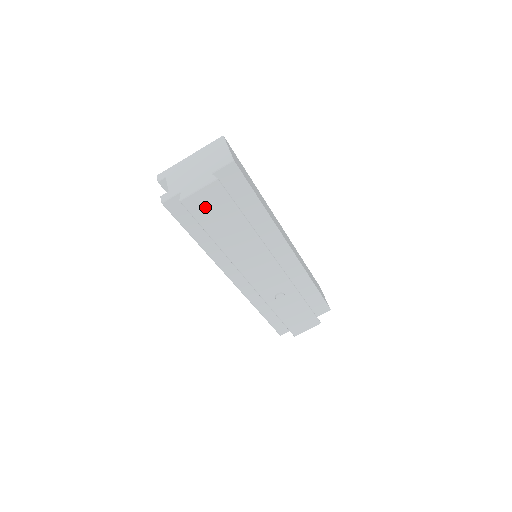
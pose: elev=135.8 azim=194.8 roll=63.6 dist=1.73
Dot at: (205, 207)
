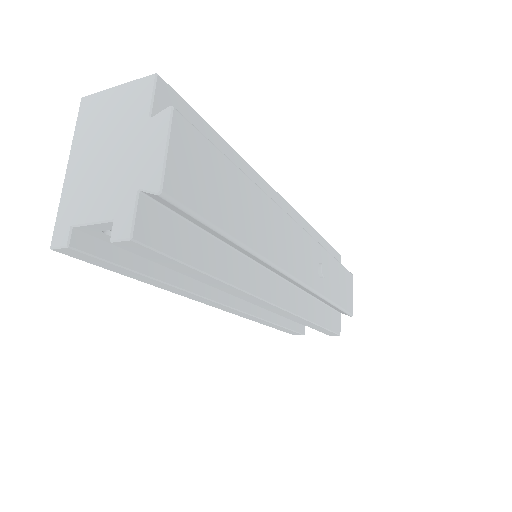
Dot at: (194, 180)
